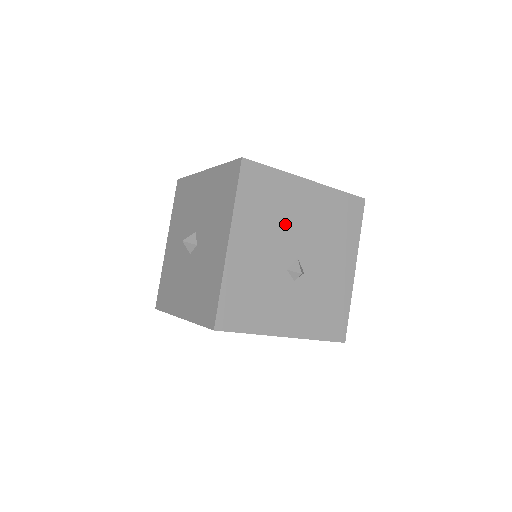
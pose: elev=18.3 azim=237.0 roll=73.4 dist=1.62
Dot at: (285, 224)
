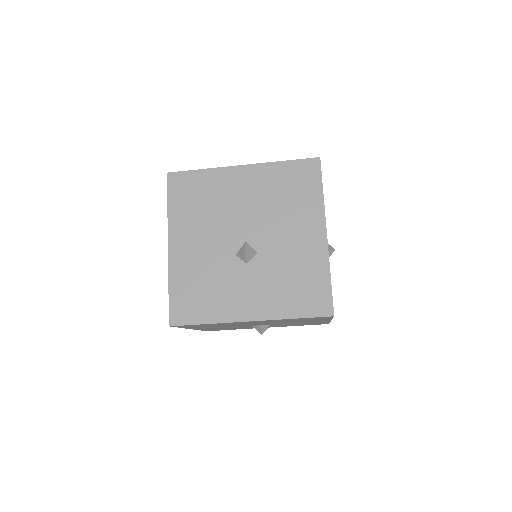
Dot at: (224, 214)
